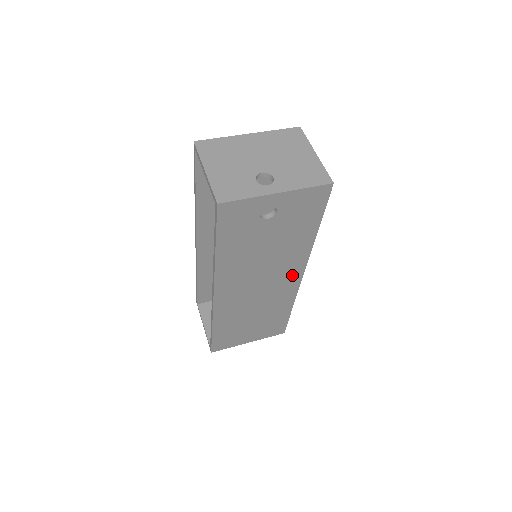
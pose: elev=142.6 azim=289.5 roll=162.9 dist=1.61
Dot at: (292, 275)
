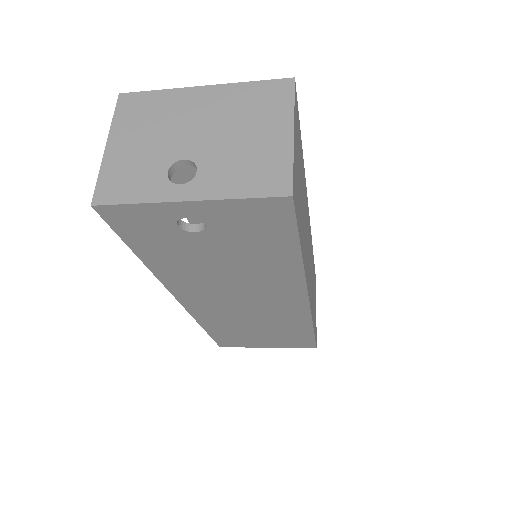
Dot at: (289, 298)
